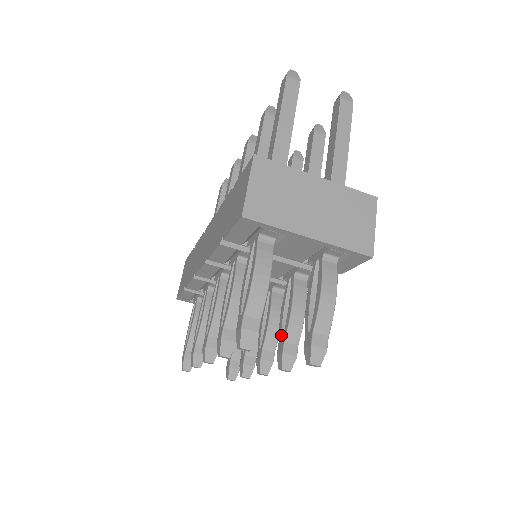
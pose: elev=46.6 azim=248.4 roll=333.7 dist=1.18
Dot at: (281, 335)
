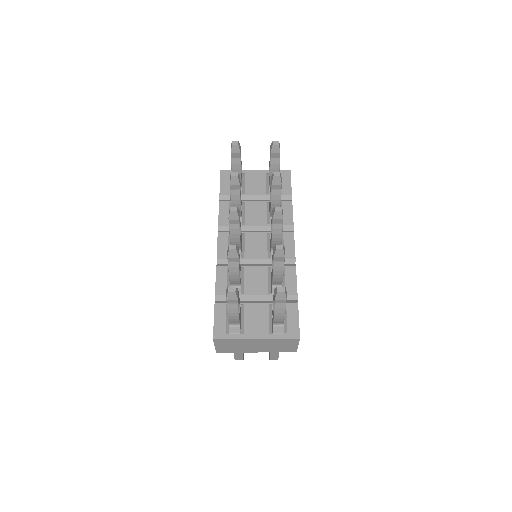
Dot at: (271, 191)
